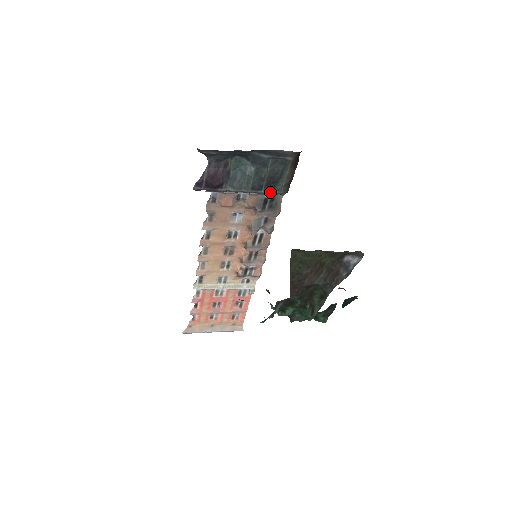
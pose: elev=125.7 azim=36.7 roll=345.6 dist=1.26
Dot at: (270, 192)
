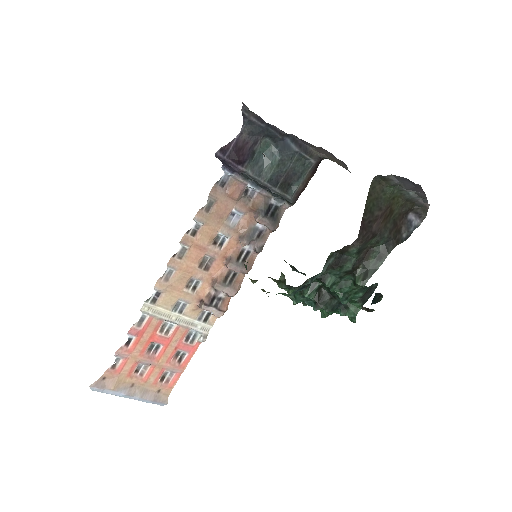
Dot at: (282, 194)
